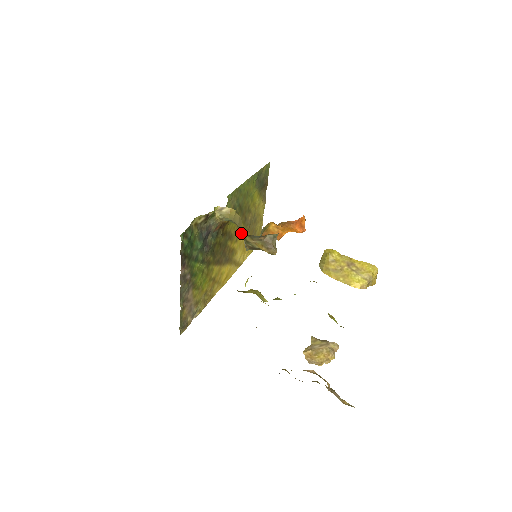
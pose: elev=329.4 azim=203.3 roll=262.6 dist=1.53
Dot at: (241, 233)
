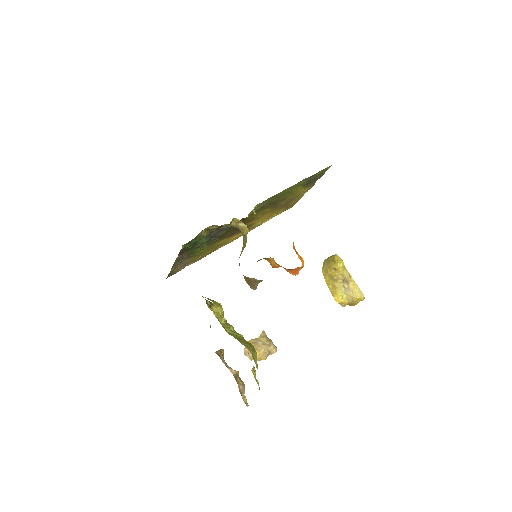
Dot at: occluded
